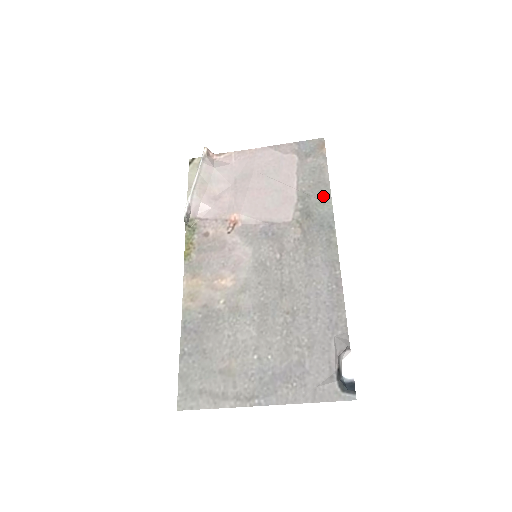
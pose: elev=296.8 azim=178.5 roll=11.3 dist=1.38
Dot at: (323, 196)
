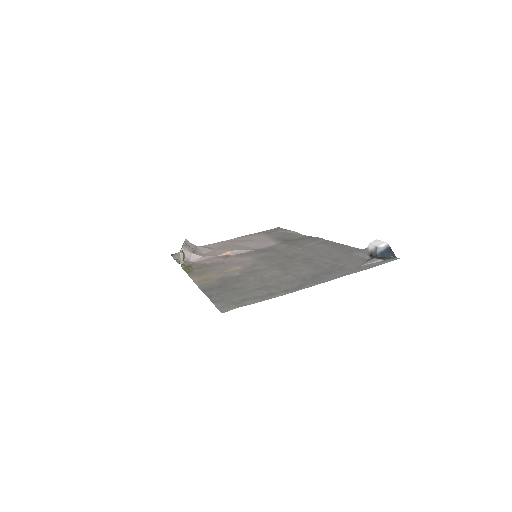
Dot at: (294, 235)
